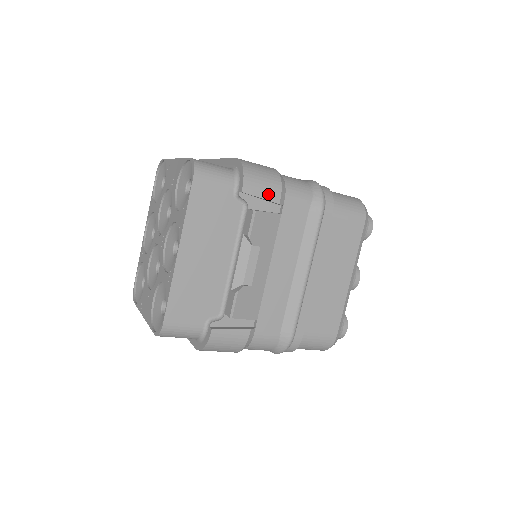
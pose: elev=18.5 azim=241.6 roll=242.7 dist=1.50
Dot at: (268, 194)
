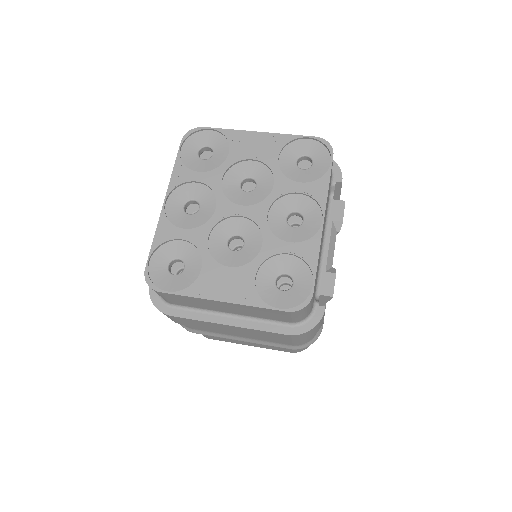
Dot at: occluded
